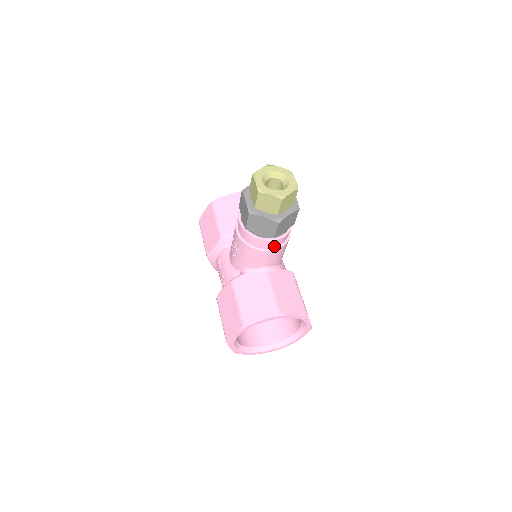
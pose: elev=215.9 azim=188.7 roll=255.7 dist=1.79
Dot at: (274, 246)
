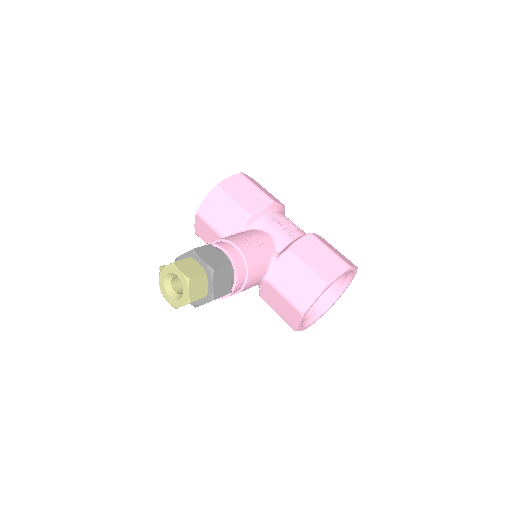
Dot at: (242, 282)
